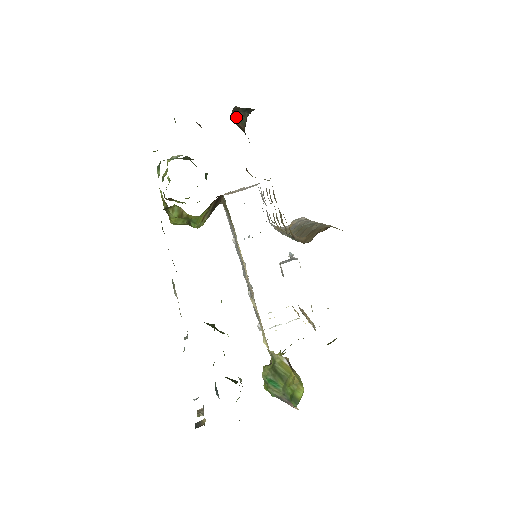
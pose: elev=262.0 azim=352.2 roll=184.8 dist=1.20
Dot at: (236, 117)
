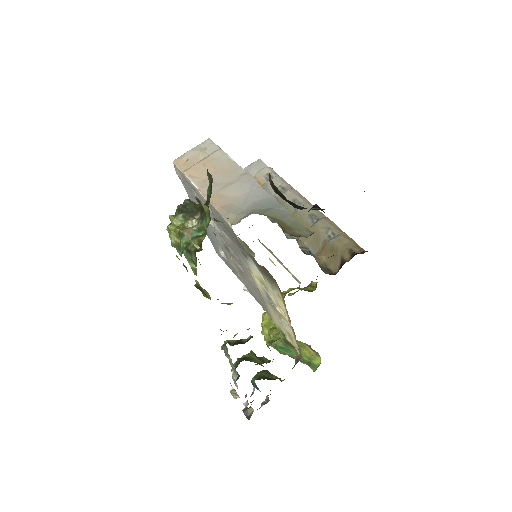
Dot at: (269, 176)
